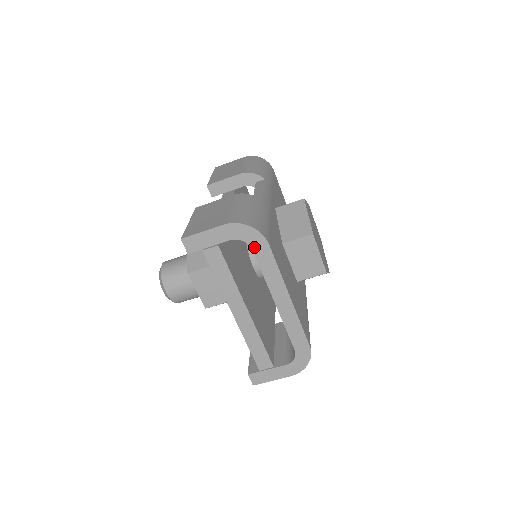
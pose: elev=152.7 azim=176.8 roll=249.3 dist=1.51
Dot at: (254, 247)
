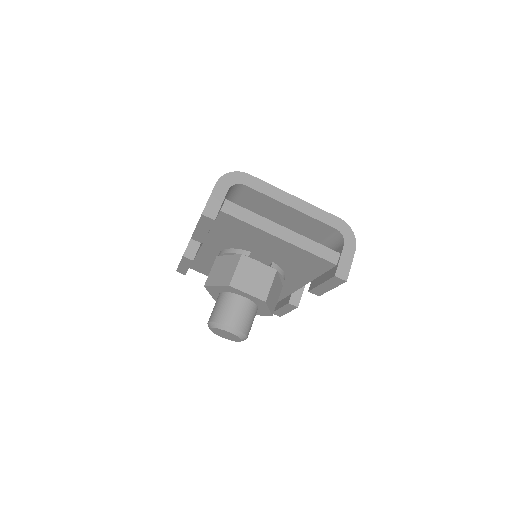
Dot at: (244, 183)
